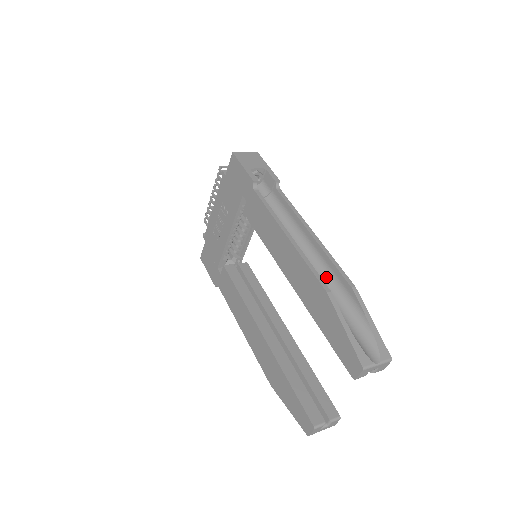
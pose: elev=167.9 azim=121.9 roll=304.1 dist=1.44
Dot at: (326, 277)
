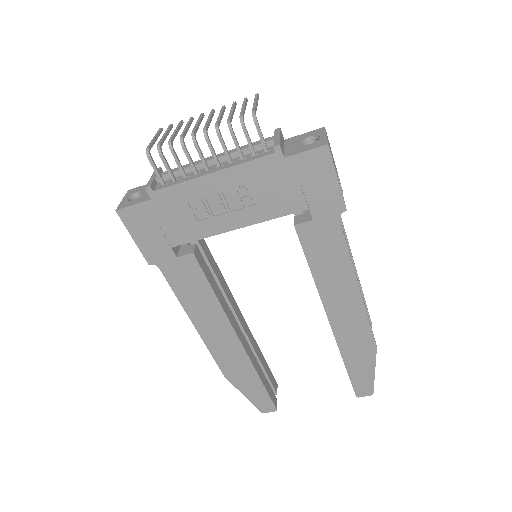
Dot at: occluded
